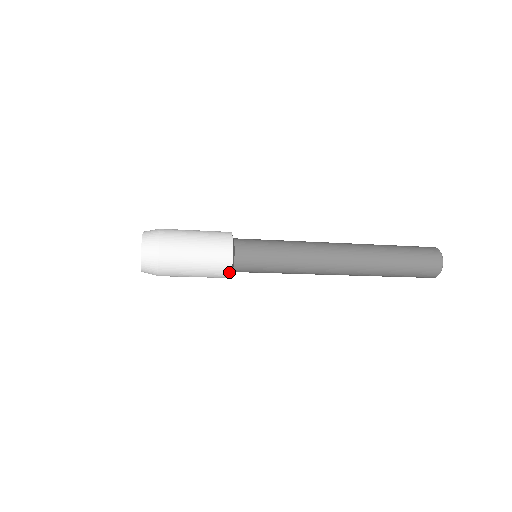
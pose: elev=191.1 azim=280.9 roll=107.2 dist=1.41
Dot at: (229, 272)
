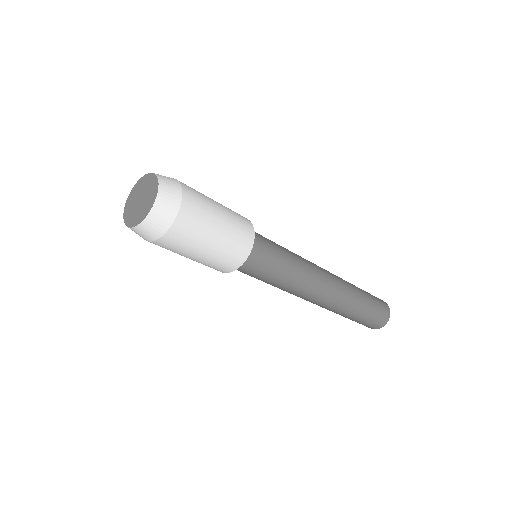
Dot at: (252, 234)
